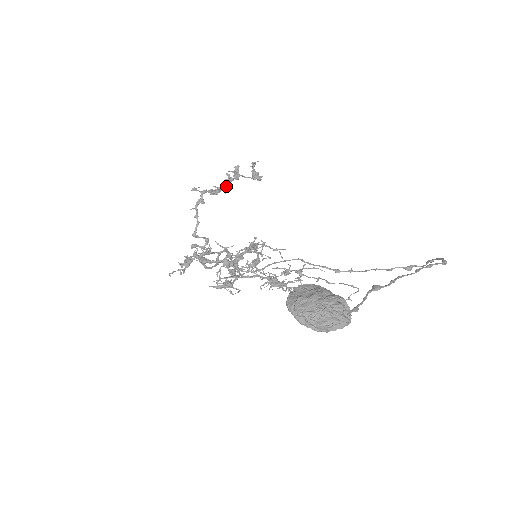
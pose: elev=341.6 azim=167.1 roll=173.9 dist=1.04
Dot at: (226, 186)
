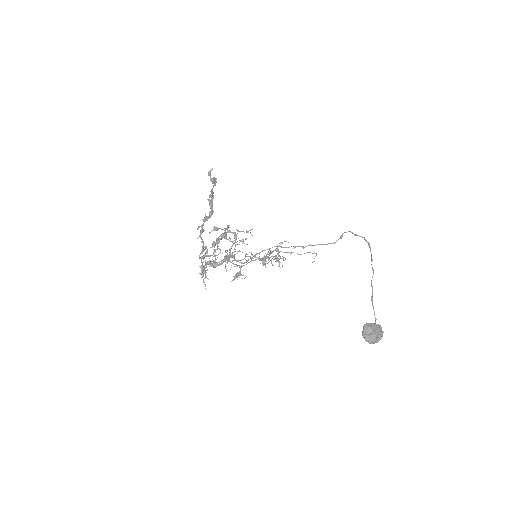
Dot at: occluded
